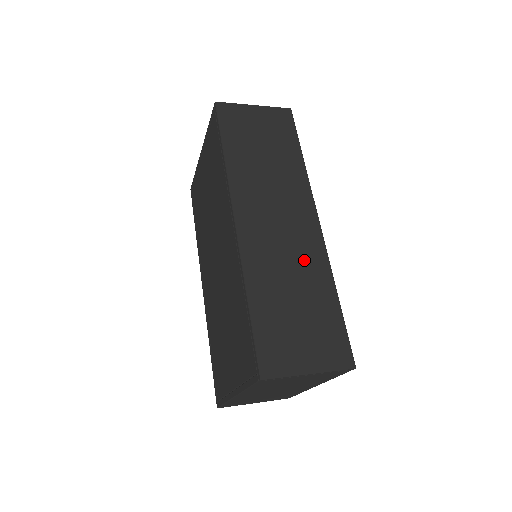
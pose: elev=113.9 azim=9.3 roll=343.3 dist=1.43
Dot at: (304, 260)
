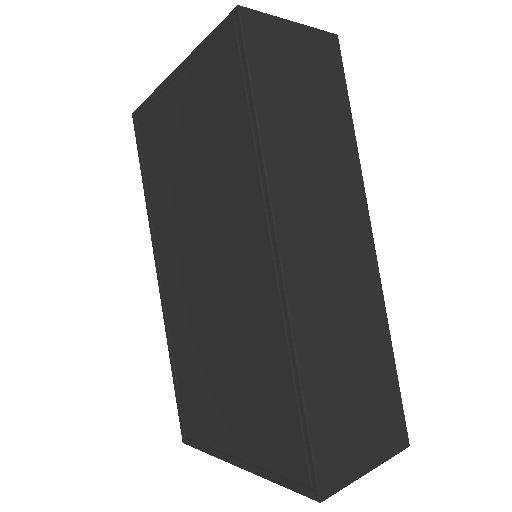
Dot at: (359, 303)
